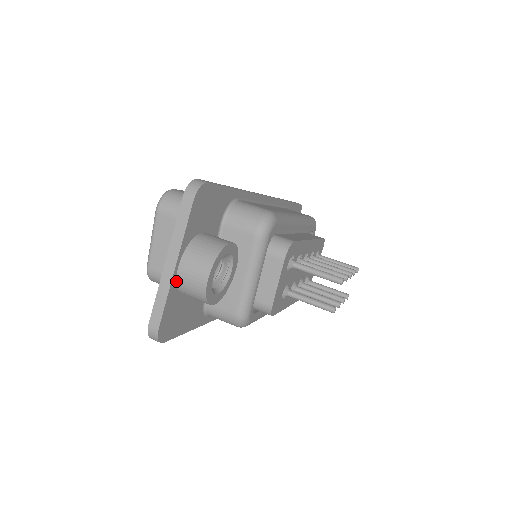
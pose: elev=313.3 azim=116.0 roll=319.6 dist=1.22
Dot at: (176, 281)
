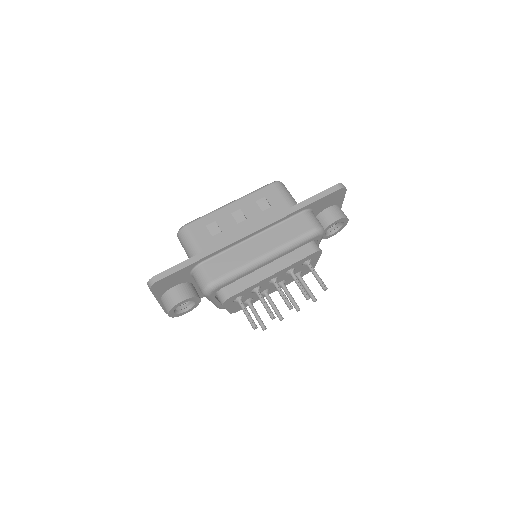
Dot at: occluded
